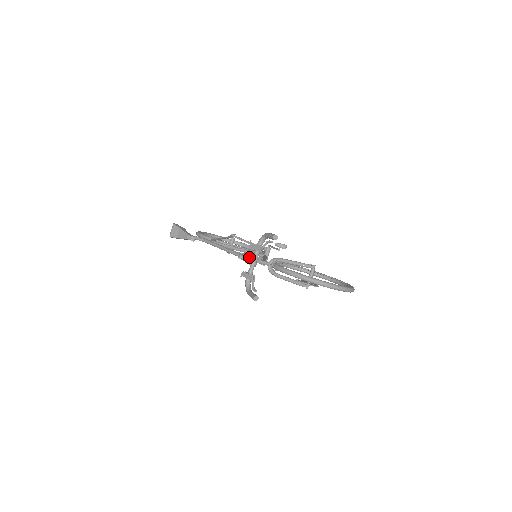
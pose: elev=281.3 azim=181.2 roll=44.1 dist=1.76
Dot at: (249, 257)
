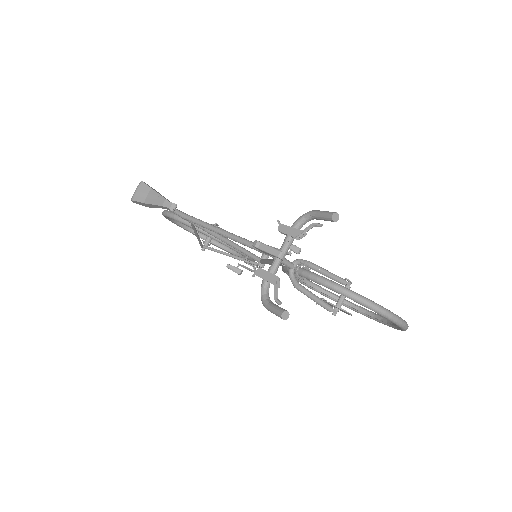
Dot at: occluded
